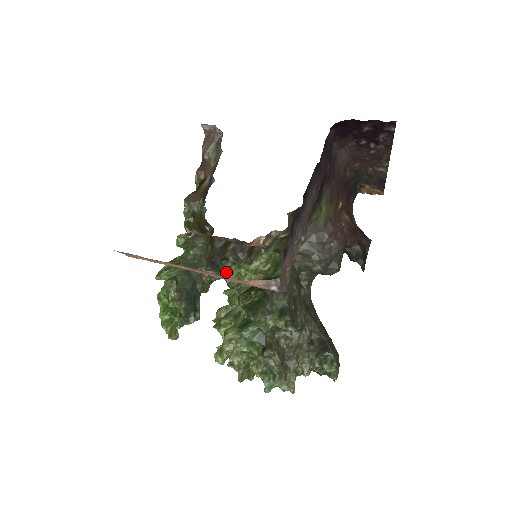
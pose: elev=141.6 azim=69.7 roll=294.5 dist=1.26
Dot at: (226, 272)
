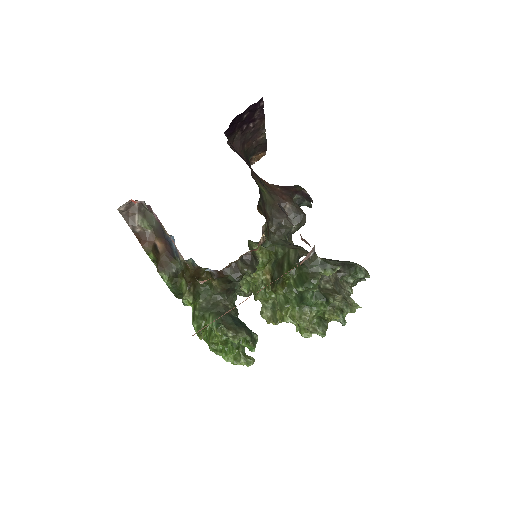
Dot at: (240, 288)
